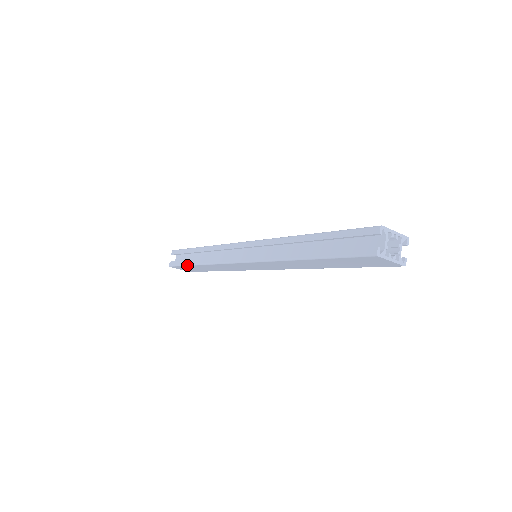
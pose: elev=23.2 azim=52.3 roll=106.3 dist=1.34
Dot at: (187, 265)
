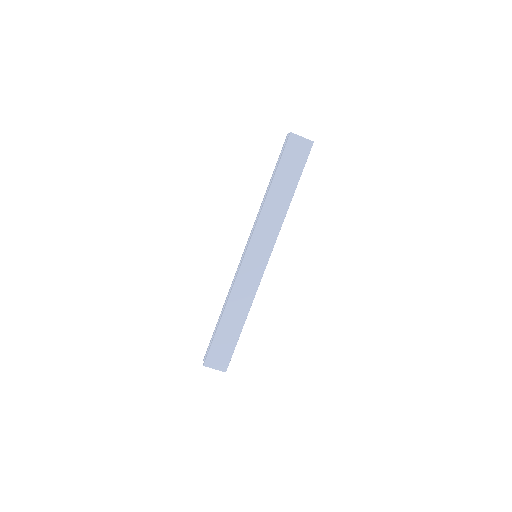
Dot at: (216, 332)
